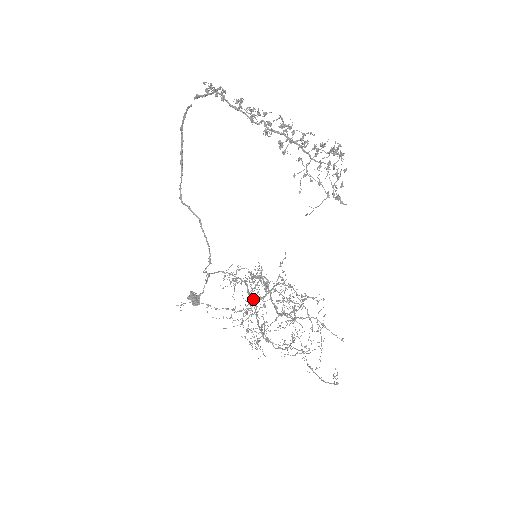
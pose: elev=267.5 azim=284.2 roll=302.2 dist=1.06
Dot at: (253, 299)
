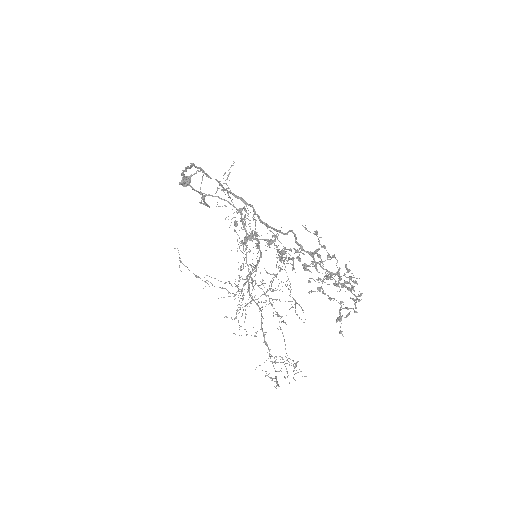
Dot at: (245, 231)
